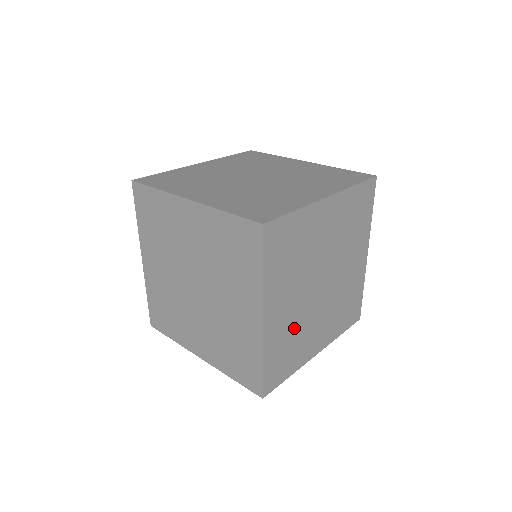
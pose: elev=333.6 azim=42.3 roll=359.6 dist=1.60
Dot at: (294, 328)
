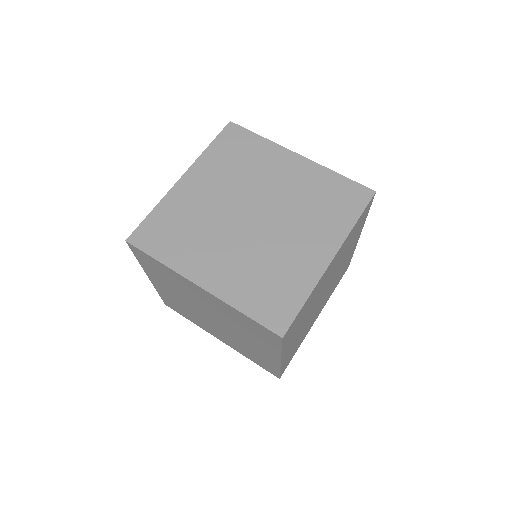
Dot at: occluded
